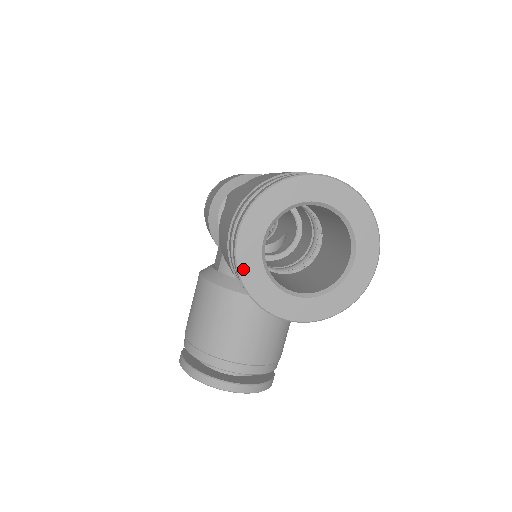
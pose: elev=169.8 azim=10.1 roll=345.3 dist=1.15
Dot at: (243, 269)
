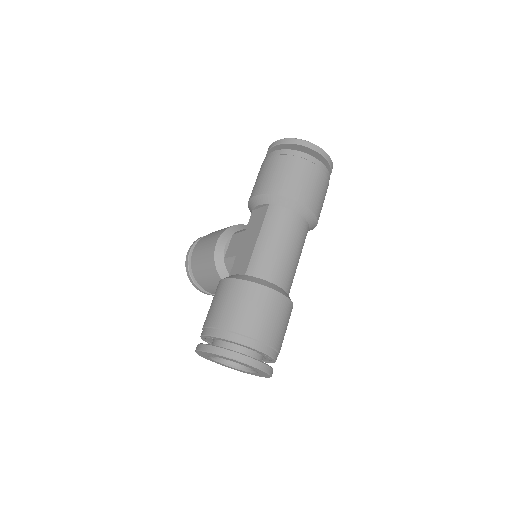
Dot at: (198, 353)
